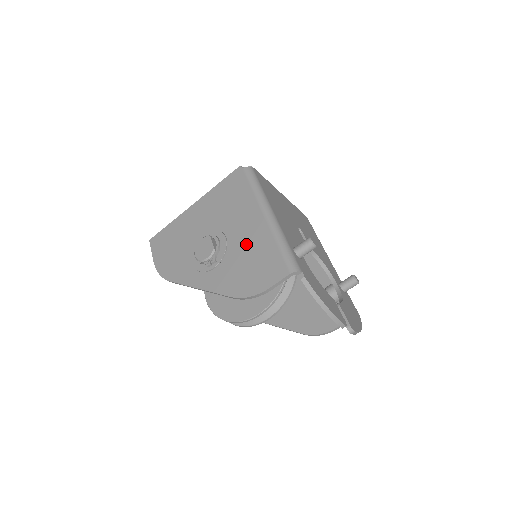
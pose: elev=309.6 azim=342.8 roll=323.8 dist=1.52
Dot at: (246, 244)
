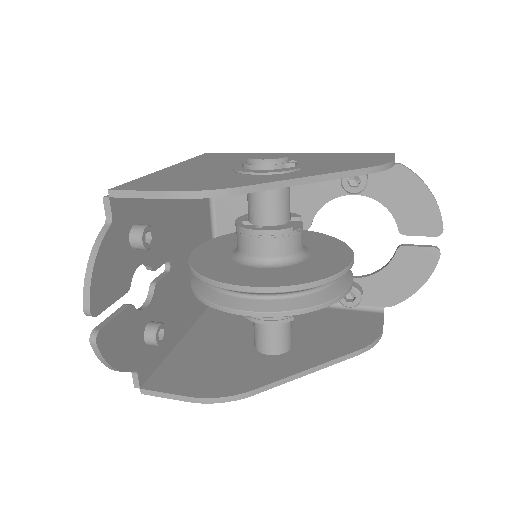
Dot at: (312, 158)
